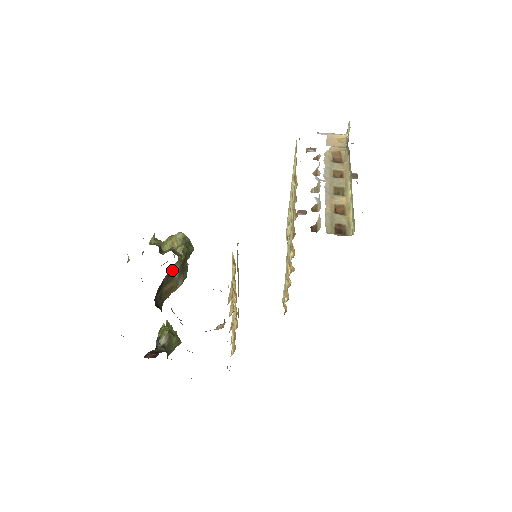
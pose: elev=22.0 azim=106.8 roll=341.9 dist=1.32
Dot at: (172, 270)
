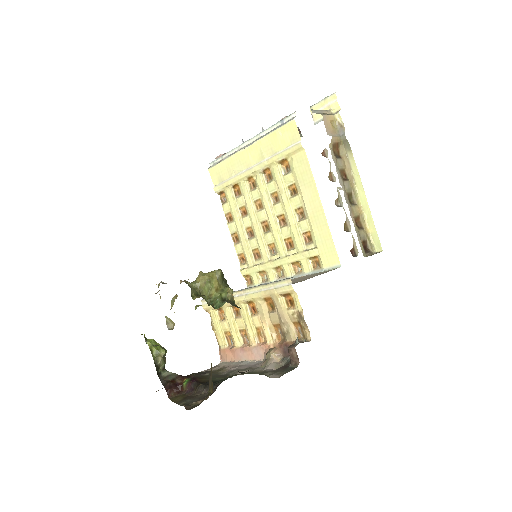
Dot at: occluded
